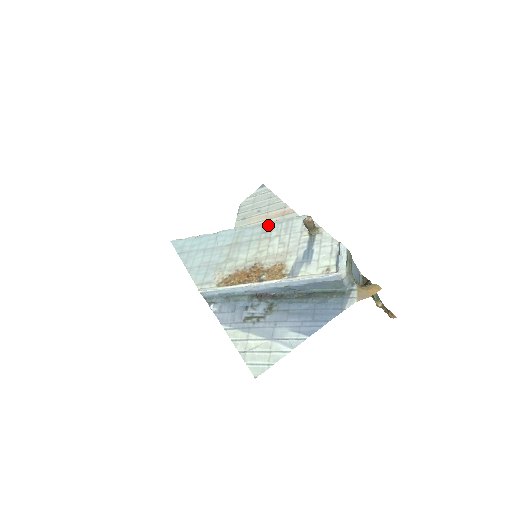
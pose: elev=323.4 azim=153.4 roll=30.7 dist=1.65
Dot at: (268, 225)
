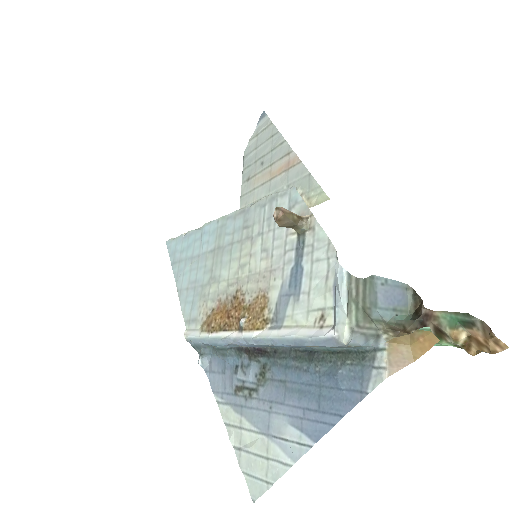
Dot at: (249, 212)
